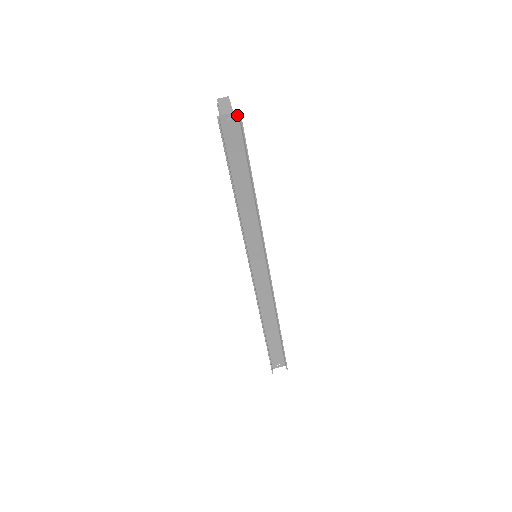
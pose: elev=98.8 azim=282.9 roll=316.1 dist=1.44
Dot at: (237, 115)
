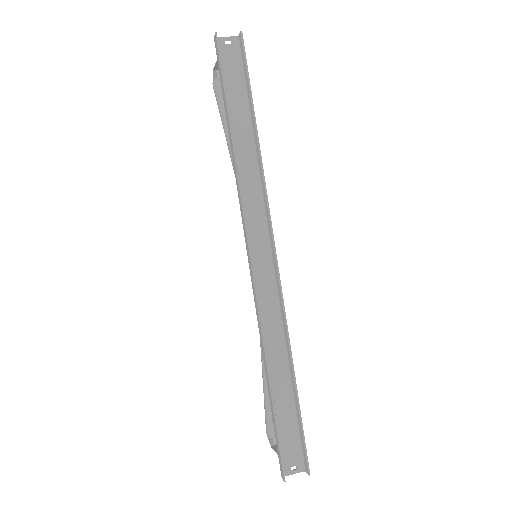
Dot at: (237, 40)
